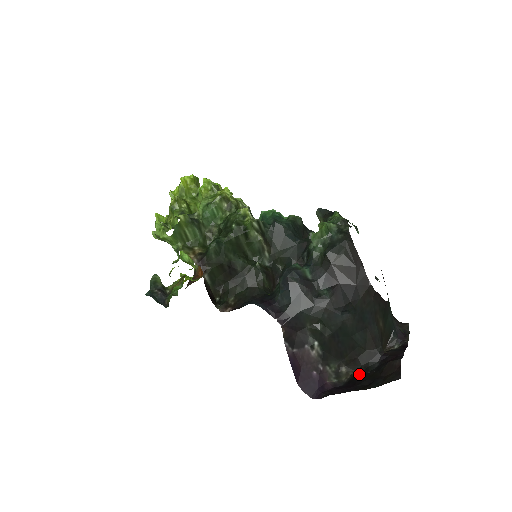
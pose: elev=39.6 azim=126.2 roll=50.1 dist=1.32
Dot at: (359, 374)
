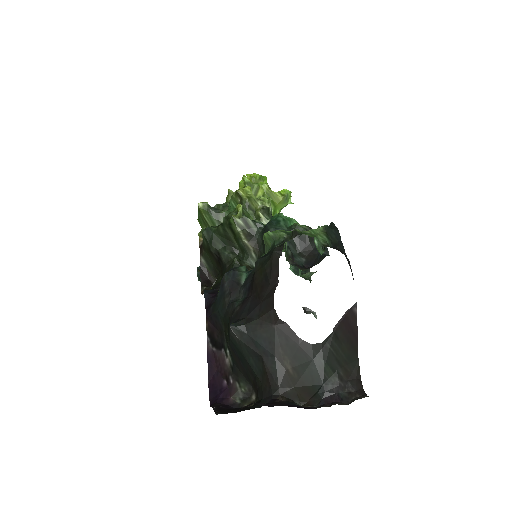
Dot at: (251, 406)
